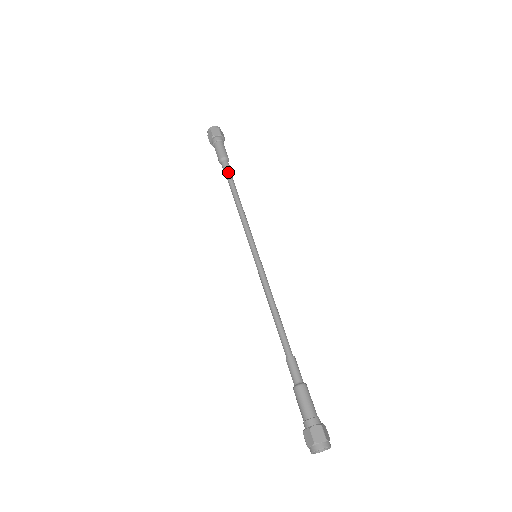
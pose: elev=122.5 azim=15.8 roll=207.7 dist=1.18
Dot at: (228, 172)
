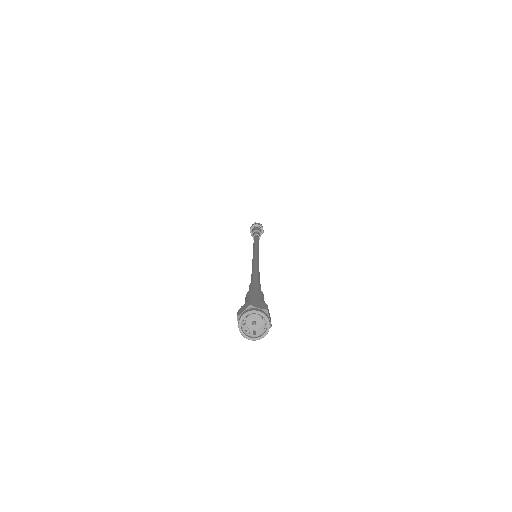
Dot at: (253, 235)
